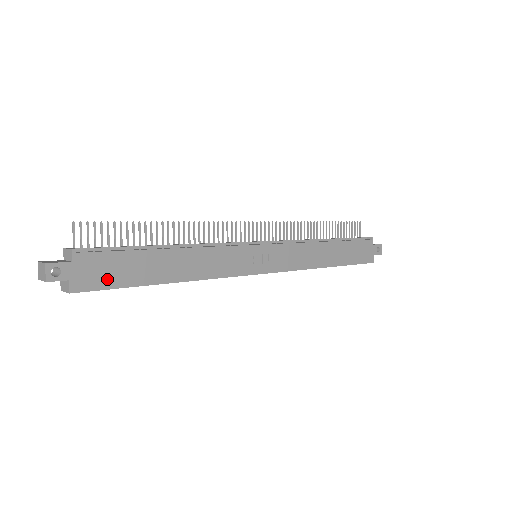
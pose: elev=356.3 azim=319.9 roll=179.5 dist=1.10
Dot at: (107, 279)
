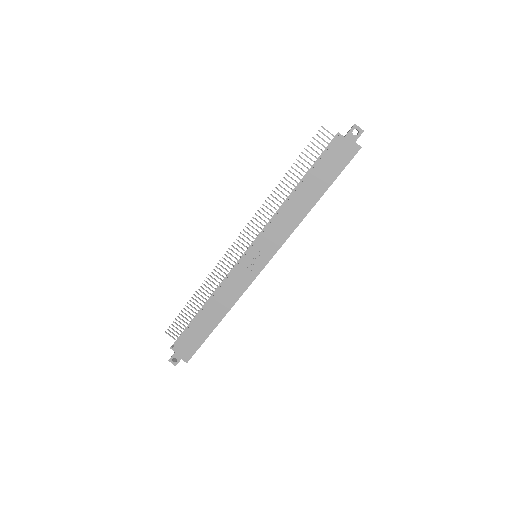
Dot at: (193, 346)
